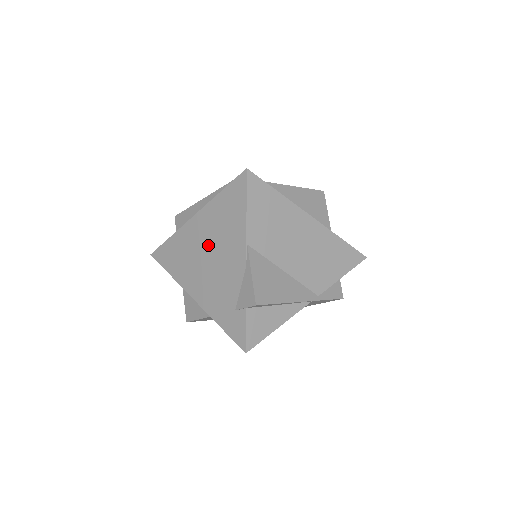
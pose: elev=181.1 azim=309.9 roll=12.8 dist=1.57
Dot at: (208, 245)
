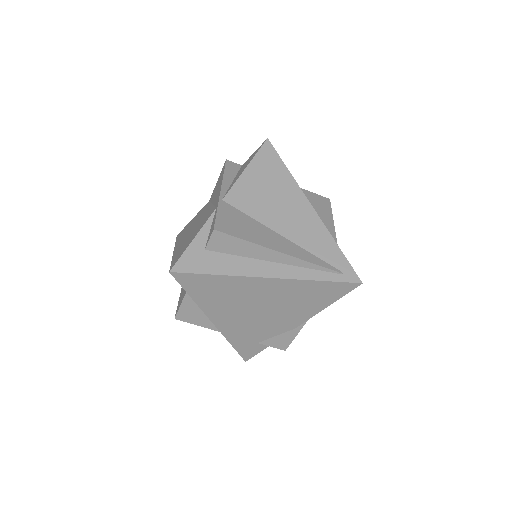
Dot at: (268, 303)
